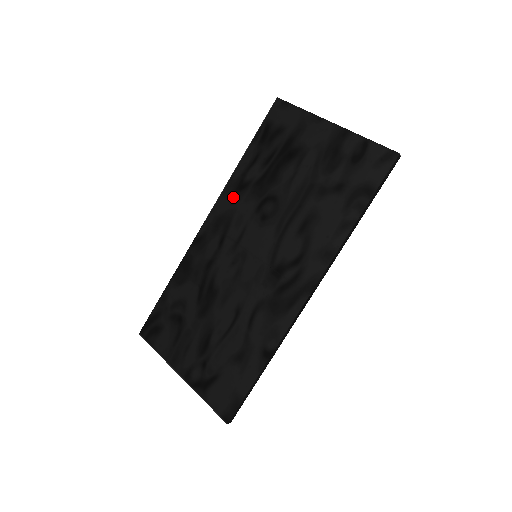
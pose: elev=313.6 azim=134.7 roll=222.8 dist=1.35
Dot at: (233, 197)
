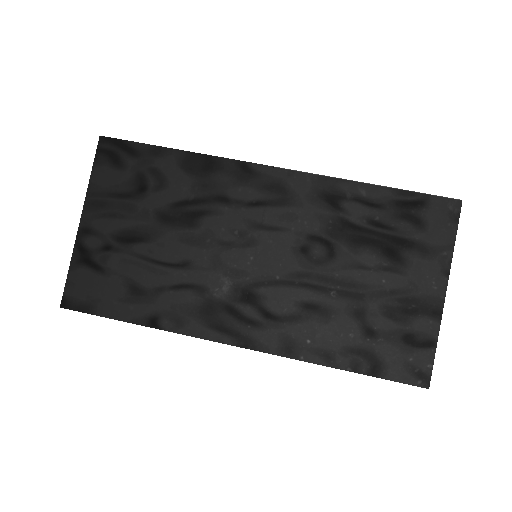
Dot at: (316, 194)
